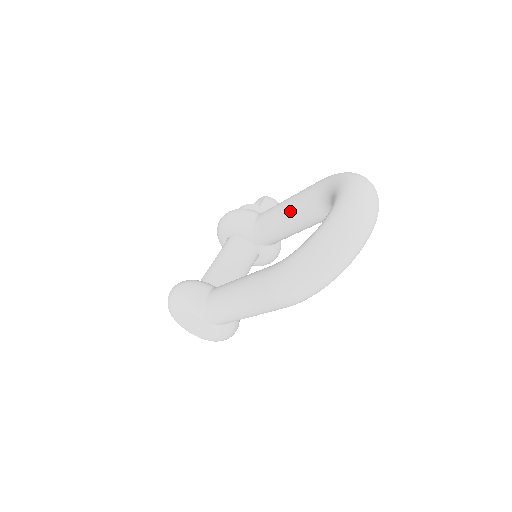
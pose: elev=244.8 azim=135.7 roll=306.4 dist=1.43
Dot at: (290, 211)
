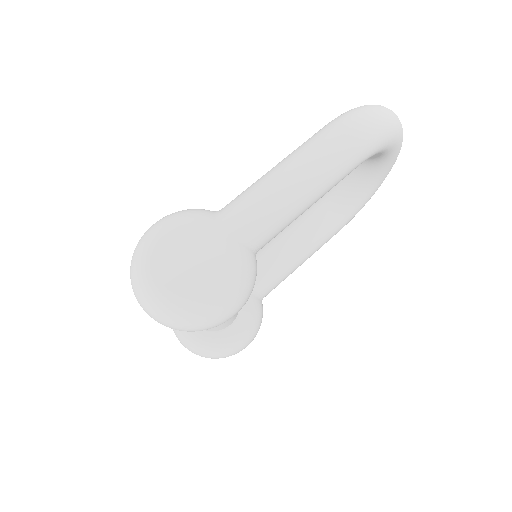
Dot at: (289, 225)
